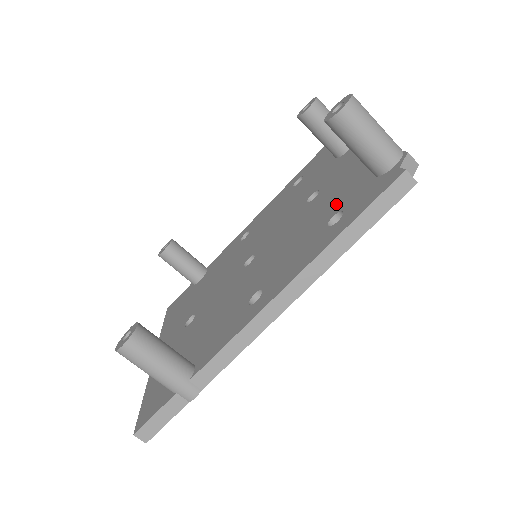
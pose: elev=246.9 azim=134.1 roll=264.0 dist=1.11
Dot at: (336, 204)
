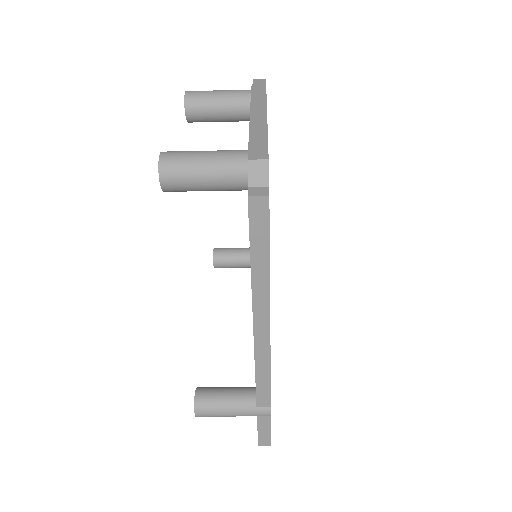
Dot at: occluded
